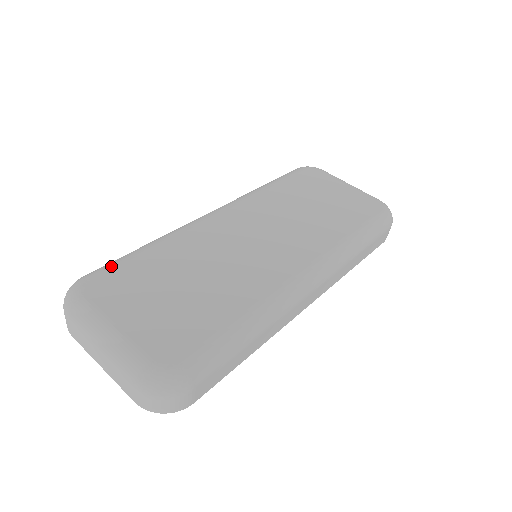
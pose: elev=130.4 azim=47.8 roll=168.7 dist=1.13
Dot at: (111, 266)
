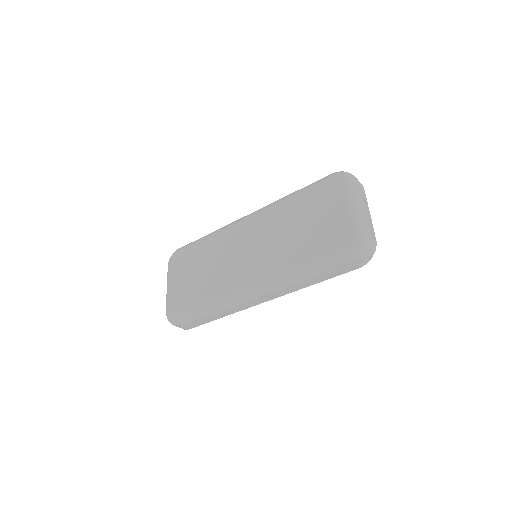
Dot at: (185, 248)
